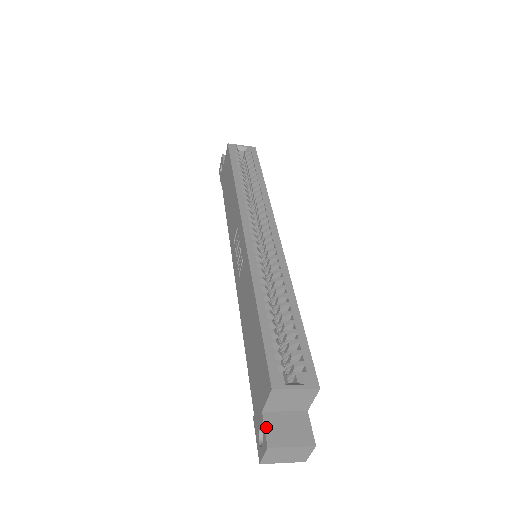
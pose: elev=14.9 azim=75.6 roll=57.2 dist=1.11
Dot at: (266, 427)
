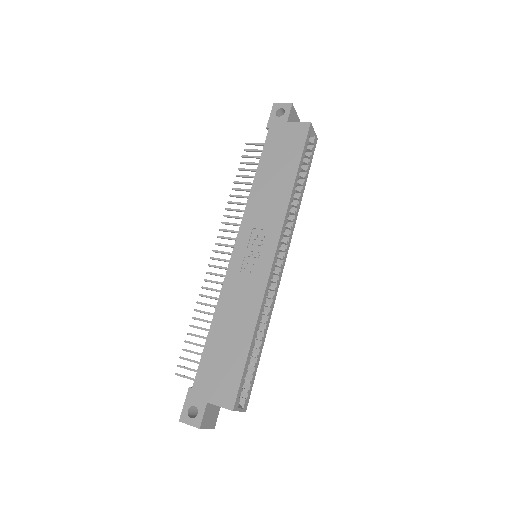
Dot at: (204, 414)
